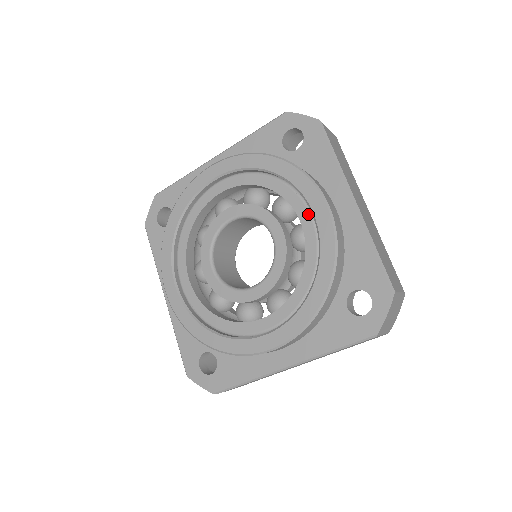
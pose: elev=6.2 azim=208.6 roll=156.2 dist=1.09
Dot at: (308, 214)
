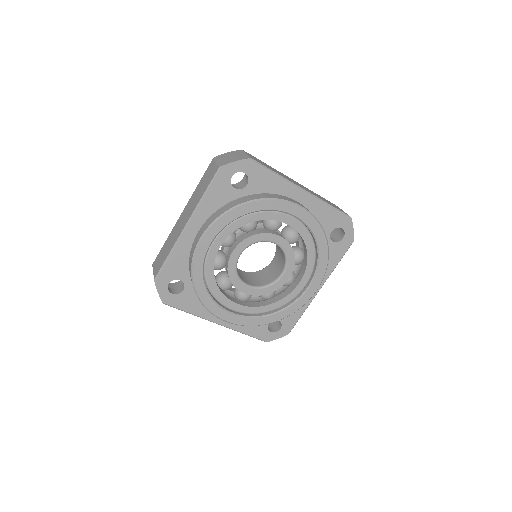
Dot at: (306, 283)
